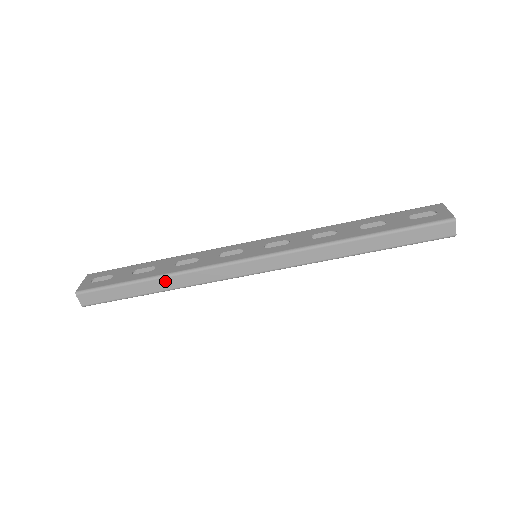
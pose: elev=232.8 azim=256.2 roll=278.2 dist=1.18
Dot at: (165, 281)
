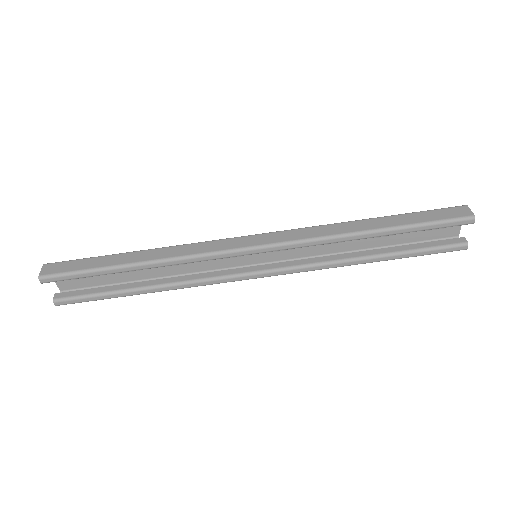
Dot at: (149, 253)
